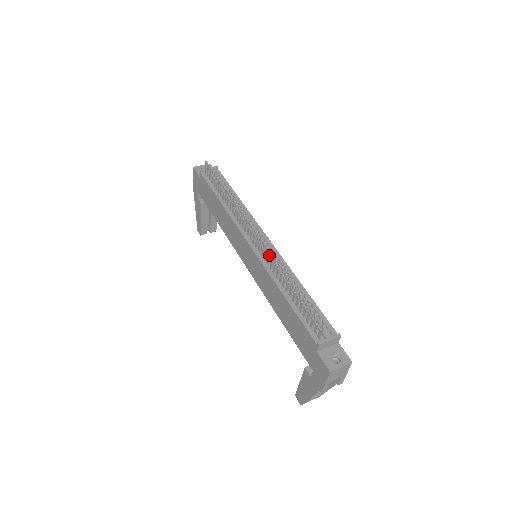
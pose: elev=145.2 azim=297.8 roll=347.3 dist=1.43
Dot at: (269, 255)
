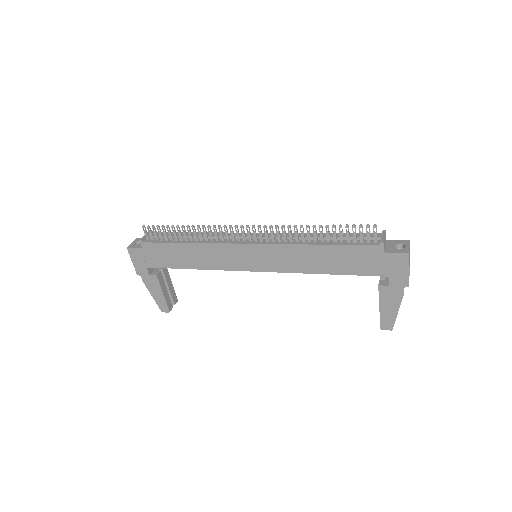
Dot at: (278, 230)
